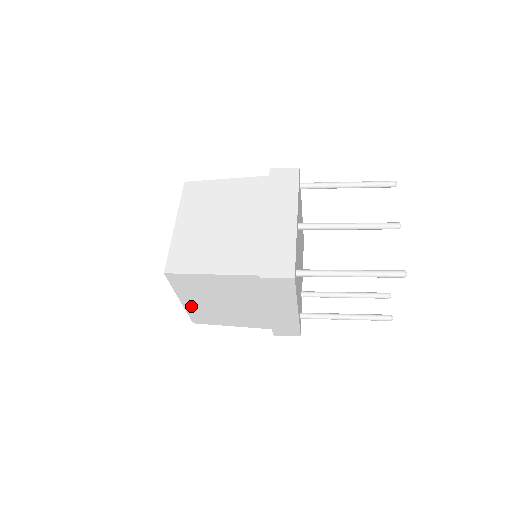
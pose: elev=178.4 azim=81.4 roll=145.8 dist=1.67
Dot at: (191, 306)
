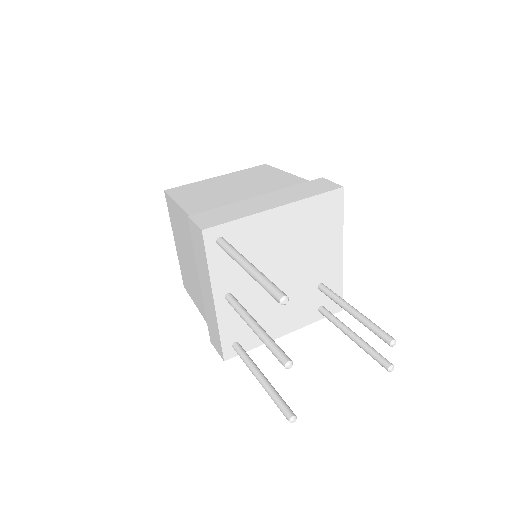
Dot at: occluded
